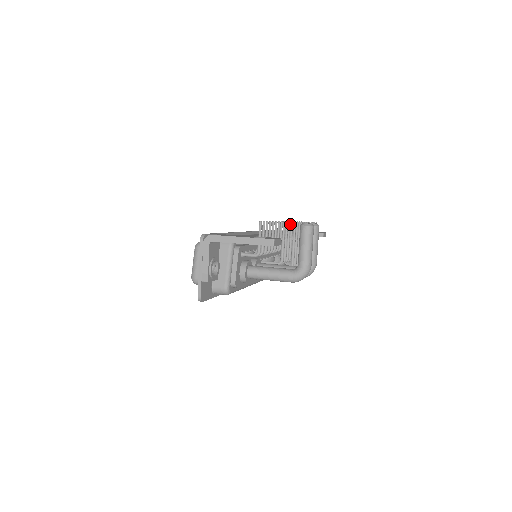
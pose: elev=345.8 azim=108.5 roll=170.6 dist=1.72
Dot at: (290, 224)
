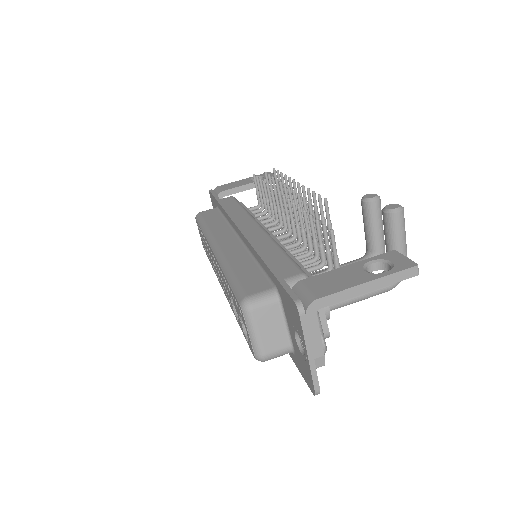
Dot at: (297, 197)
